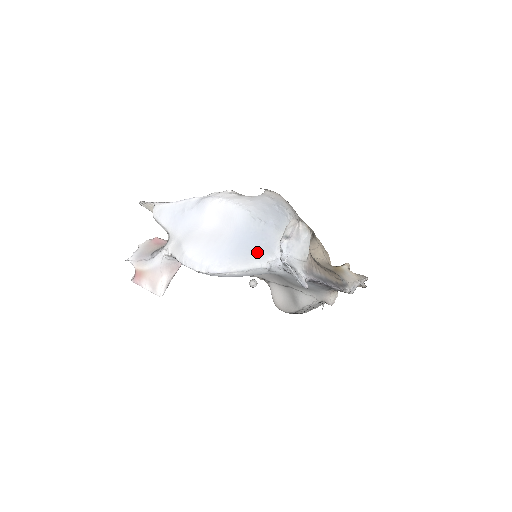
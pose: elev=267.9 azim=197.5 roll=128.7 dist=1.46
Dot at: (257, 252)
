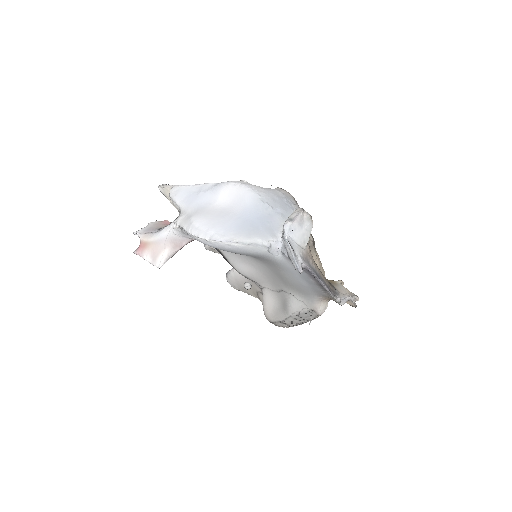
Dot at: (260, 231)
